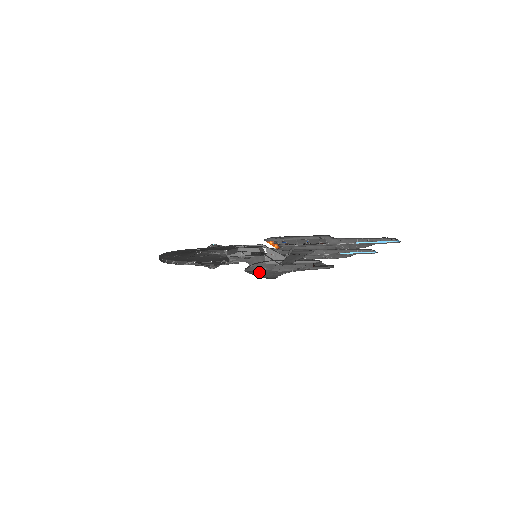
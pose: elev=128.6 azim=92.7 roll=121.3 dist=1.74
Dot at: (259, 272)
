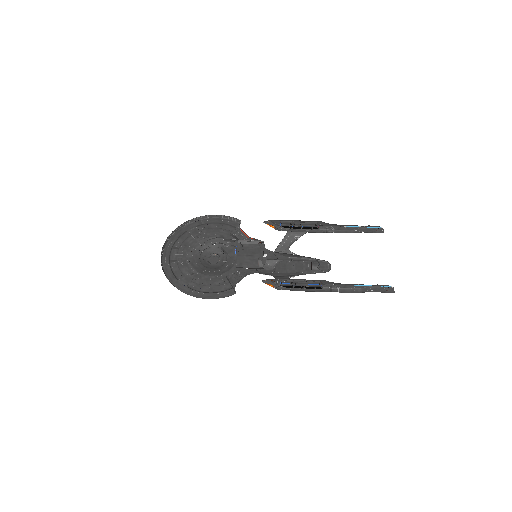
Dot at: occluded
